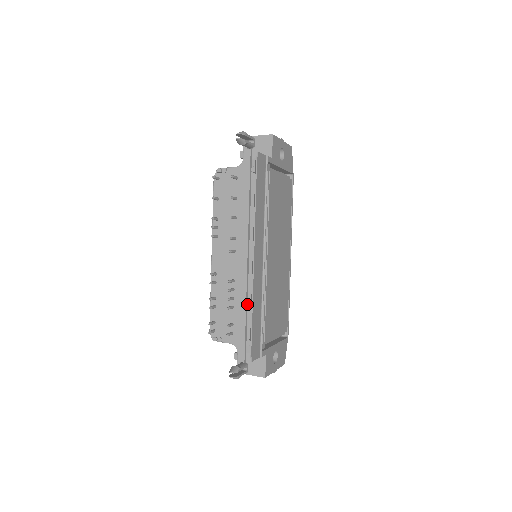
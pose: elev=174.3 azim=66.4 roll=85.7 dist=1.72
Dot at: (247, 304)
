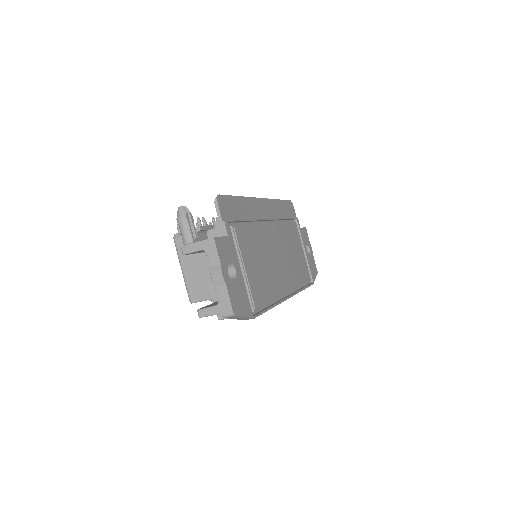
Dot at: occluded
